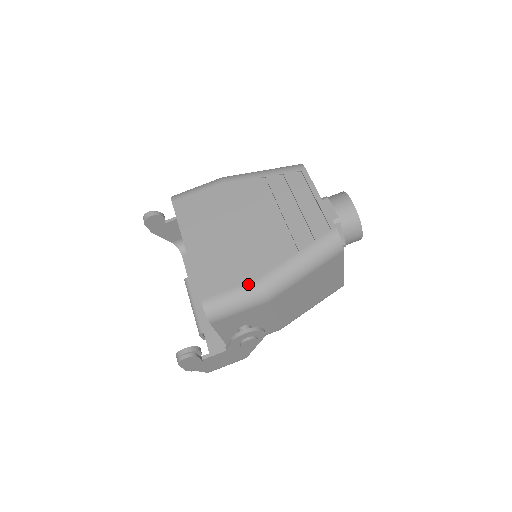
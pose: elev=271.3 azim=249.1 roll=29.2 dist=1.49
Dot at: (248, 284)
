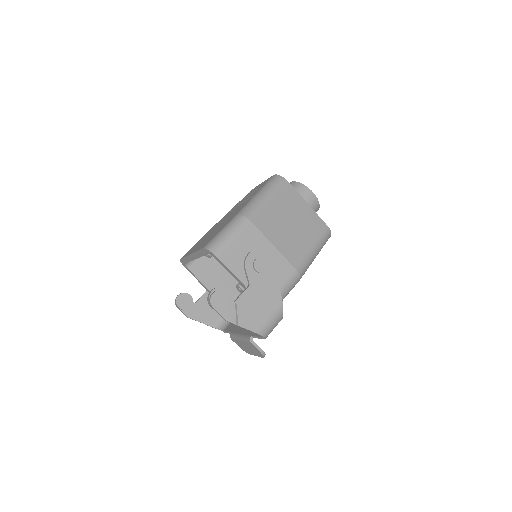
Dot at: (230, 221)
